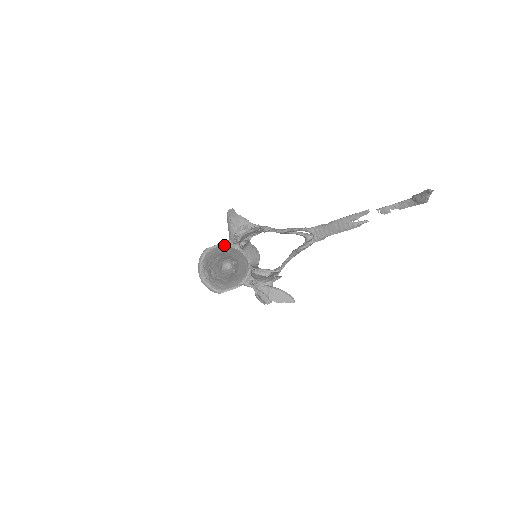
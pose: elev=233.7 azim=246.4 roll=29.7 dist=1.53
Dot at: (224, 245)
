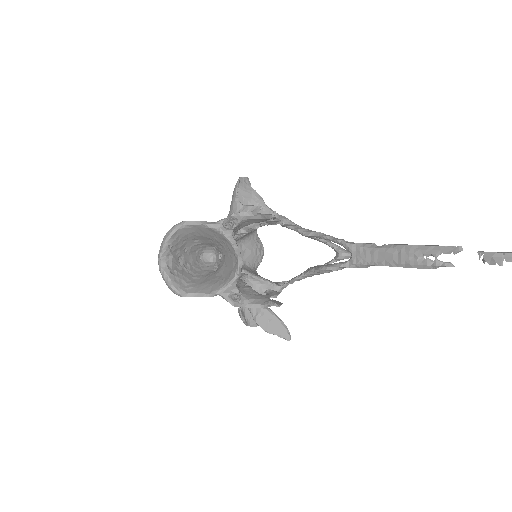
Dot at: (210, 225)
